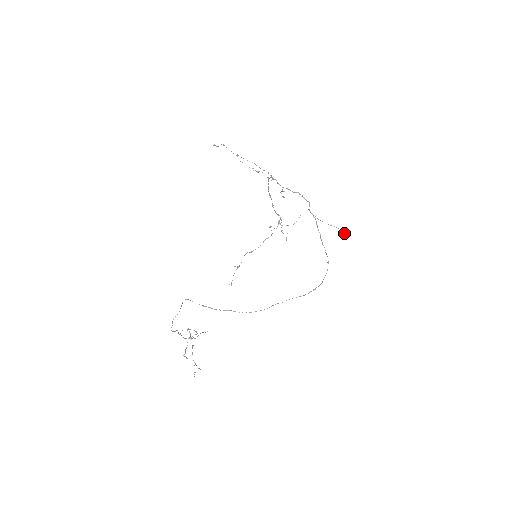
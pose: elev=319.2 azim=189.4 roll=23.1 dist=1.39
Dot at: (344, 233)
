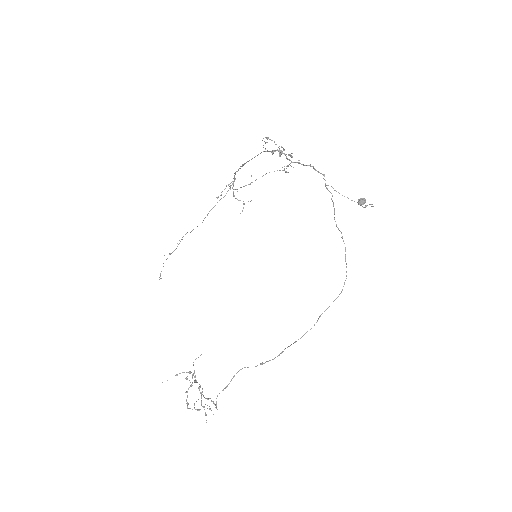
Dot at: (363, 203)
